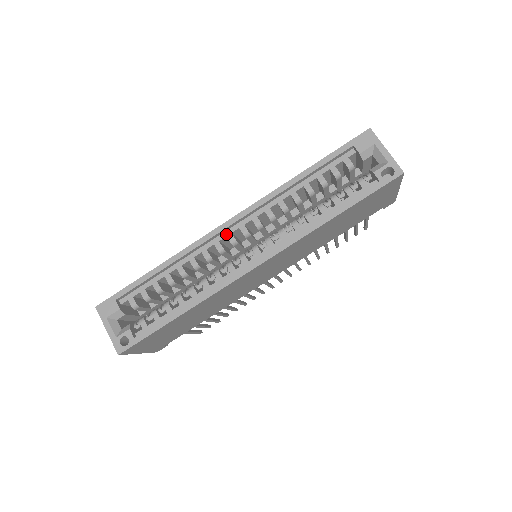
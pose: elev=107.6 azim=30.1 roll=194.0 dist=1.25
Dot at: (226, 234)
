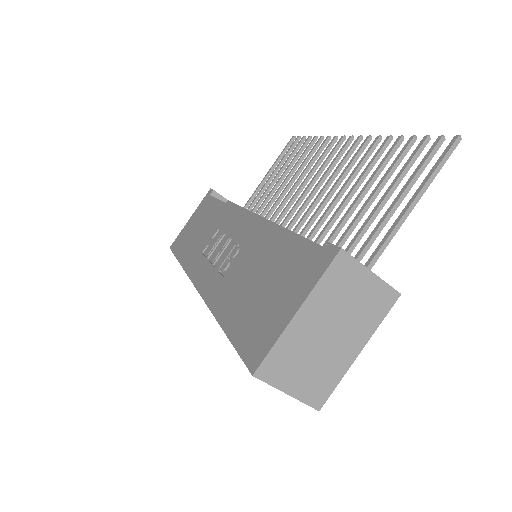
Dot at: occluded
